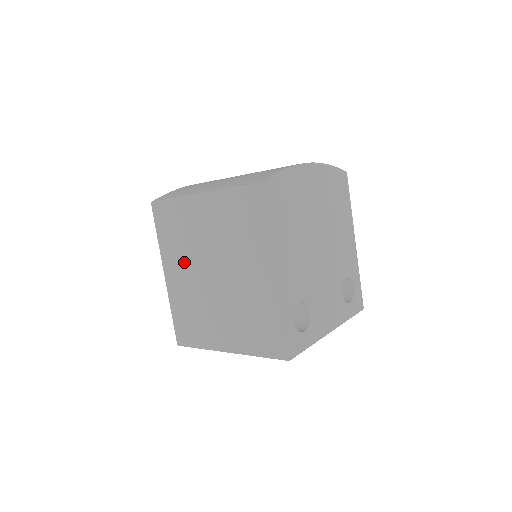
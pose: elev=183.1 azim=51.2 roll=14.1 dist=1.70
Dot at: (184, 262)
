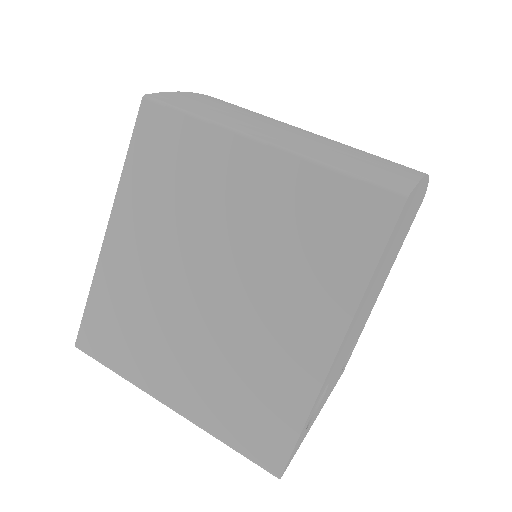
Dot at: (160, 232)
